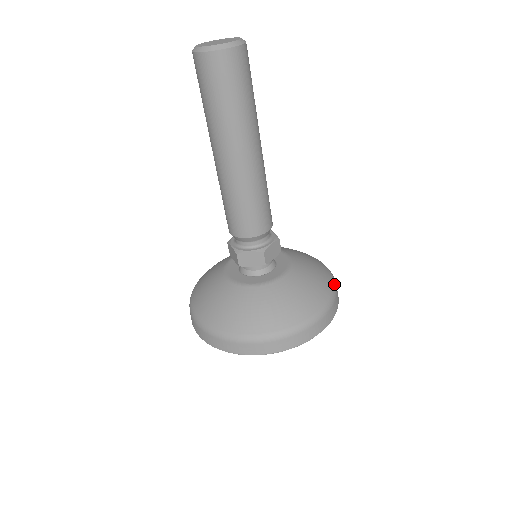
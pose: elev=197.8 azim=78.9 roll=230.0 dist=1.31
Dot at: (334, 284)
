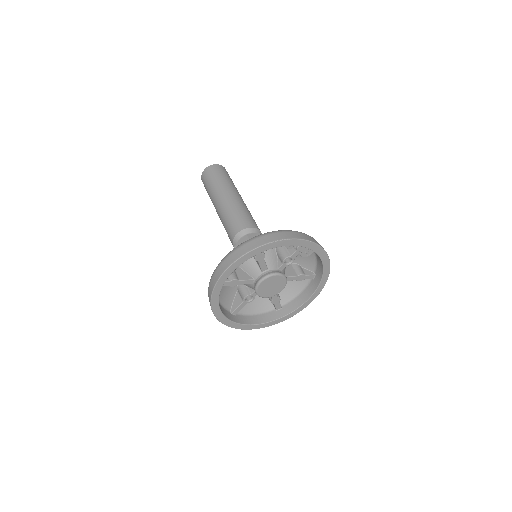
Dot at: occluded
